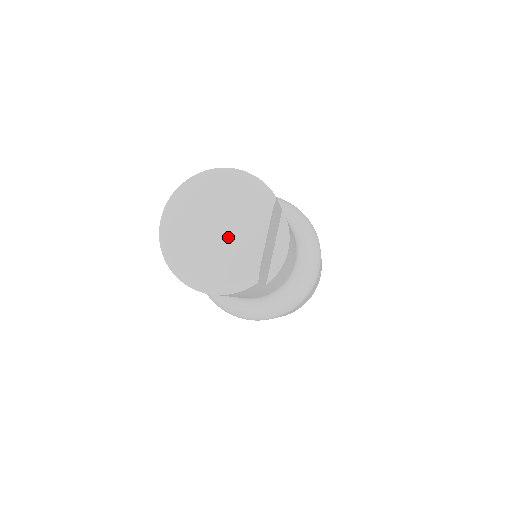
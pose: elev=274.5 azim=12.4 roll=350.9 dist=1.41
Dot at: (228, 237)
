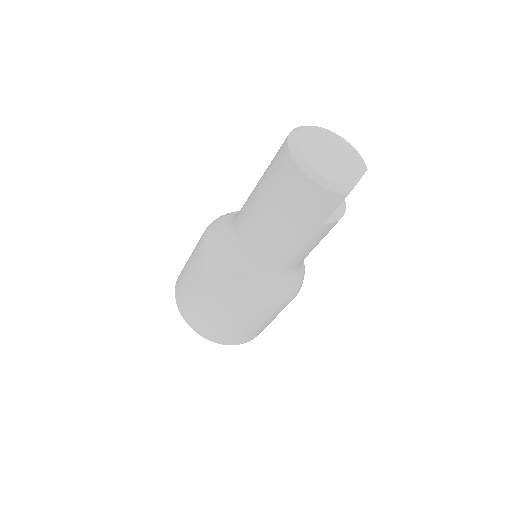
Dot at: (338, 162)
